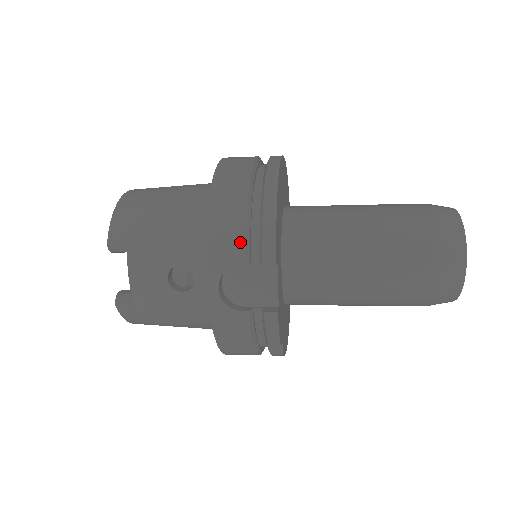
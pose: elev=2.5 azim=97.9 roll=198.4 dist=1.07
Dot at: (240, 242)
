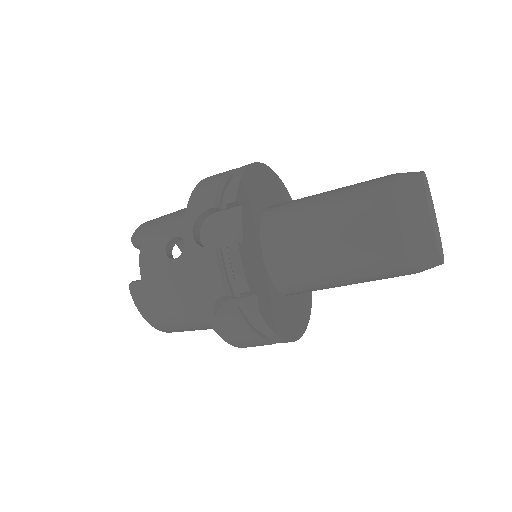
Dot at: (212, 194)
